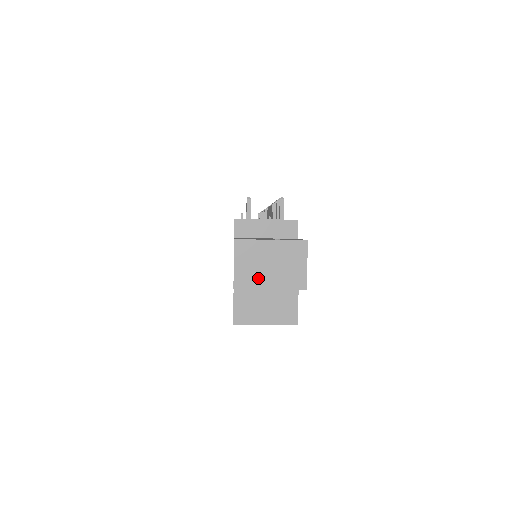
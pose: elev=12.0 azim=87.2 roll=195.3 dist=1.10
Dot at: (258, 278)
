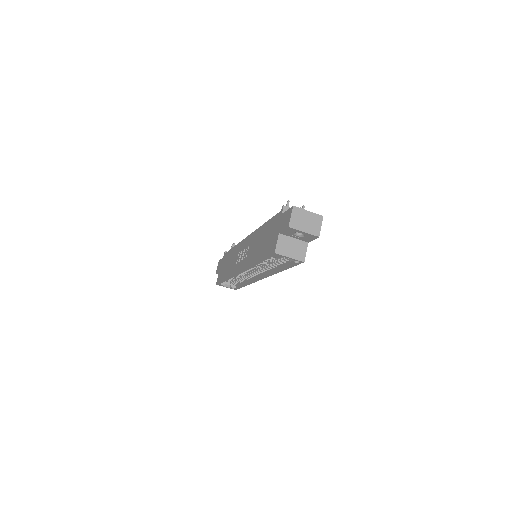
Dot at: (300, 225)
